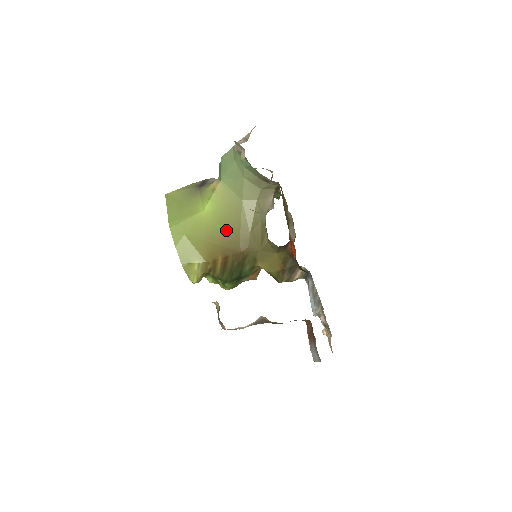
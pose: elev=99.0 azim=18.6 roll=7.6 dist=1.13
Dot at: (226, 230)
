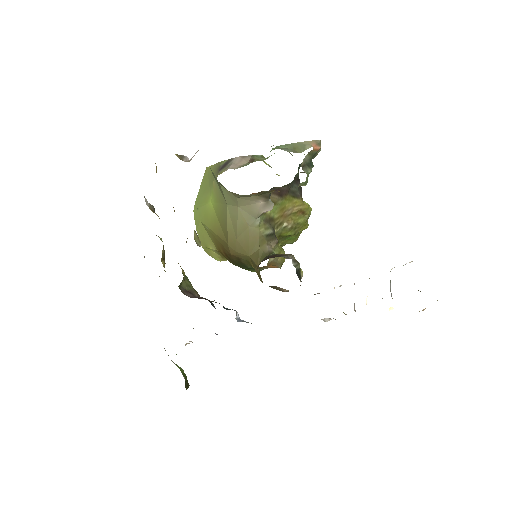
Dot at: (221, 229)
